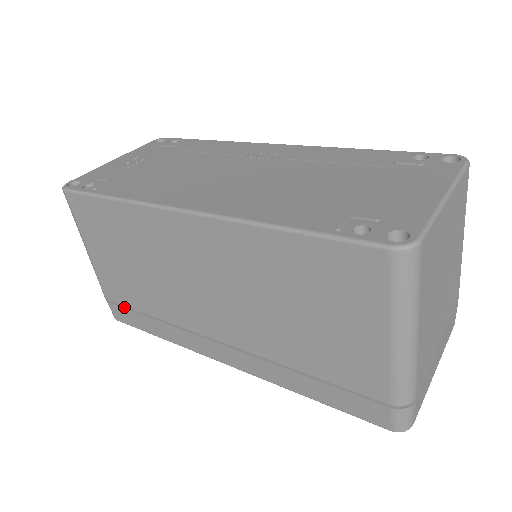
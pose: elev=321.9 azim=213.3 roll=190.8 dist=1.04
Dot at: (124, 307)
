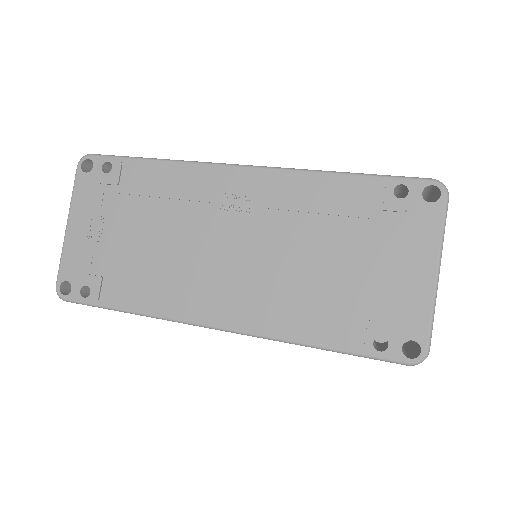
Dot at: occluded
